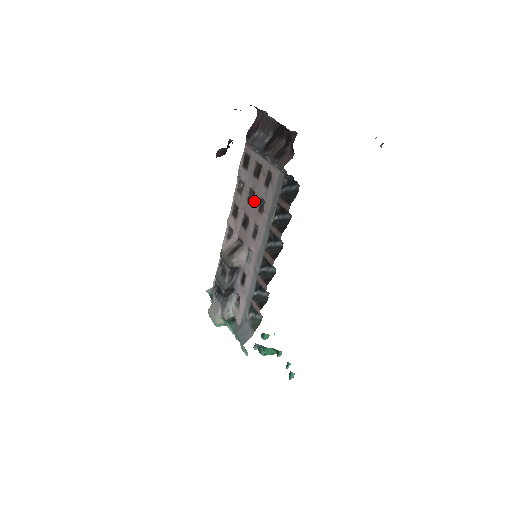
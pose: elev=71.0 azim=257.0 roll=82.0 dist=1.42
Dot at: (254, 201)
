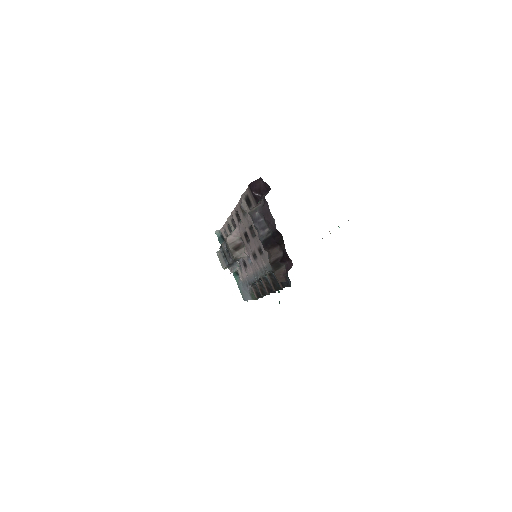
Dot at: (255, 239)
